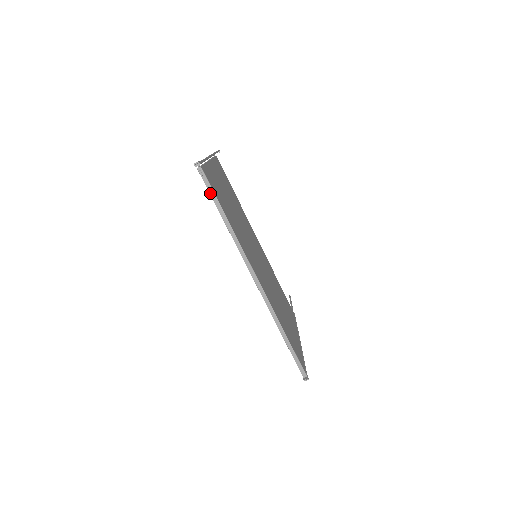
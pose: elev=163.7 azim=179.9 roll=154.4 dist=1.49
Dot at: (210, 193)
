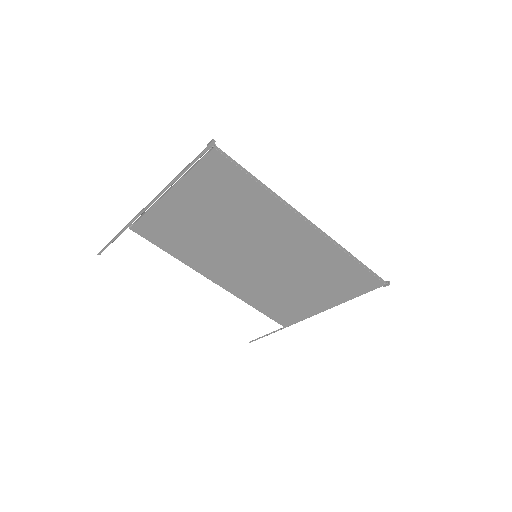
Dot at: (236, 165)
